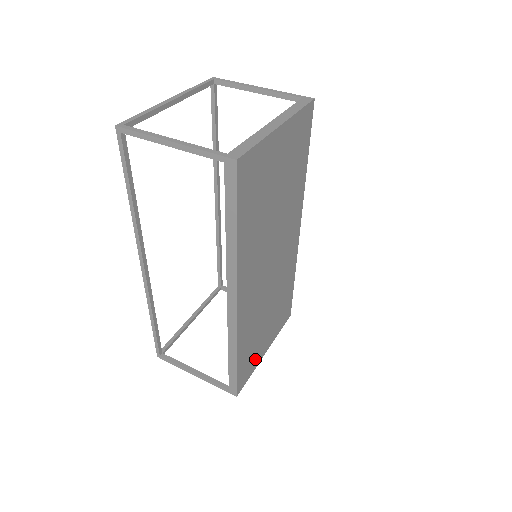
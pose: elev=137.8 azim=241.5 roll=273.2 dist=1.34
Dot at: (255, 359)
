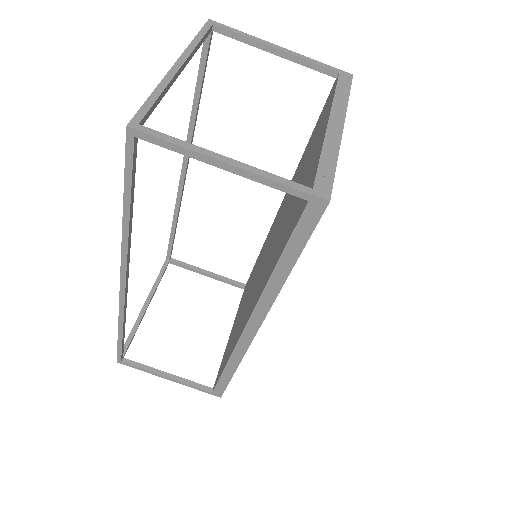
Dot at: occluded
